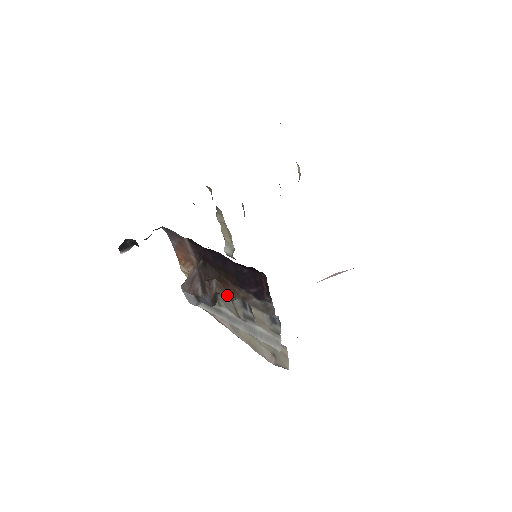
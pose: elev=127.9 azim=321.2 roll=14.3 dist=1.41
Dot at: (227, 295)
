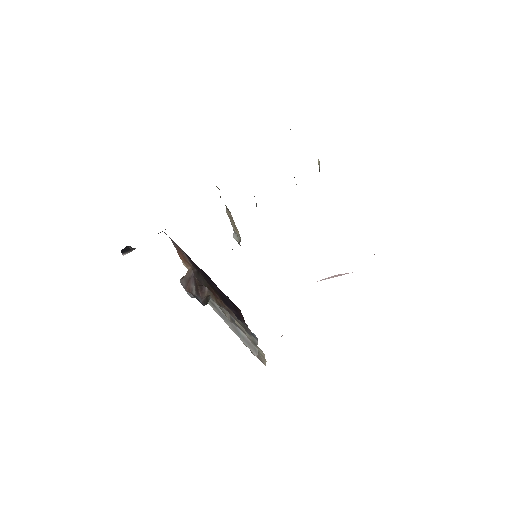
Dot at: (216, 301)
